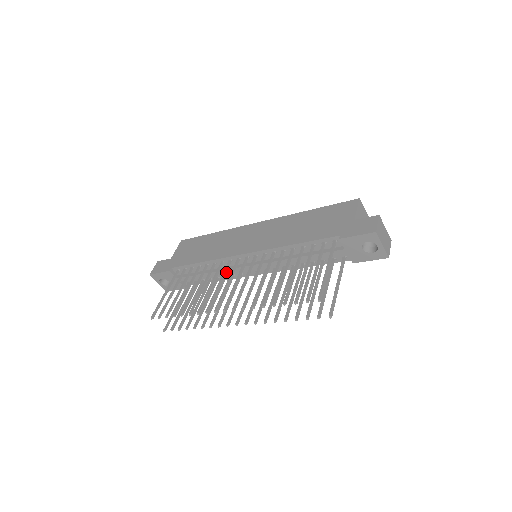
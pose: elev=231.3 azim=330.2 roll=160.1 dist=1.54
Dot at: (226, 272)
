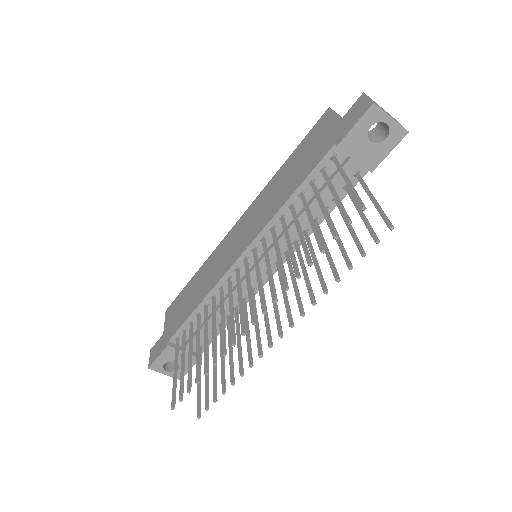
Dot at: (231, 292)
